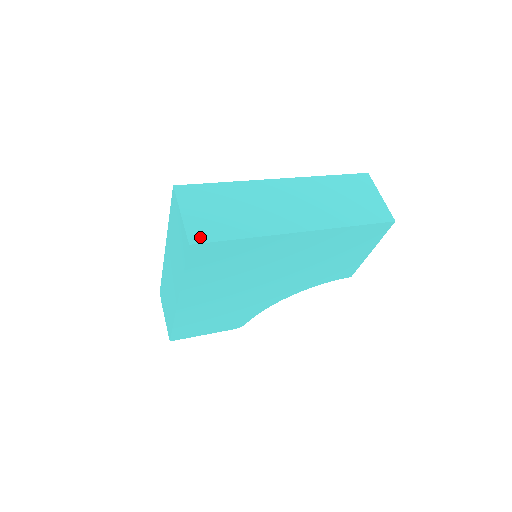
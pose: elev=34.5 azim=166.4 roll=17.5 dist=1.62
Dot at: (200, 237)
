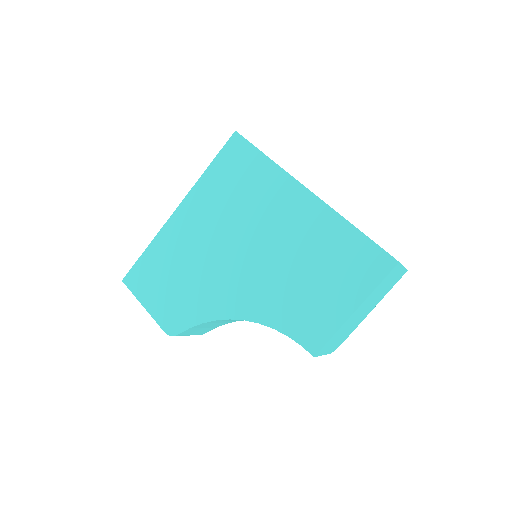
Dot at: occluded
